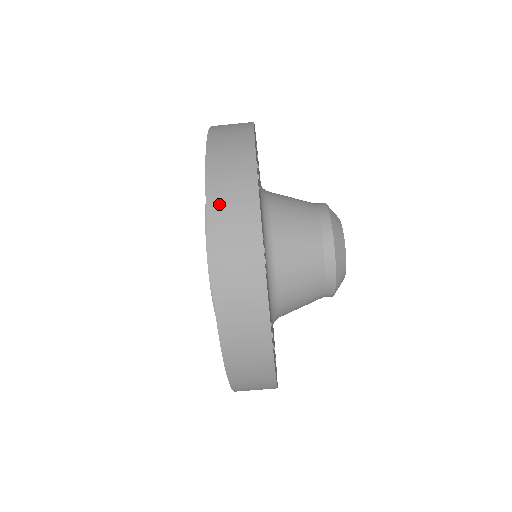
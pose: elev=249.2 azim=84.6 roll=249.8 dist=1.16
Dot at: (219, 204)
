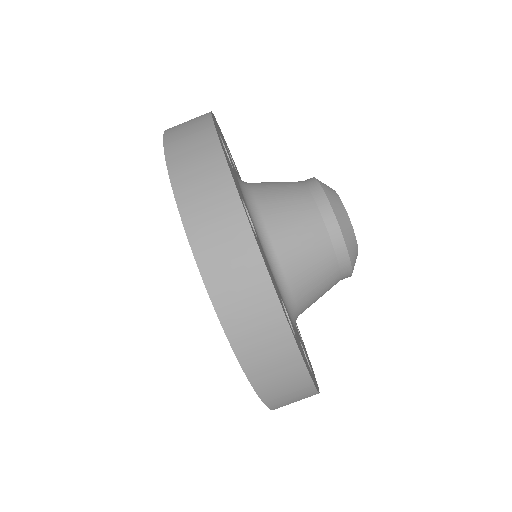
Dot at: (182, 168)
